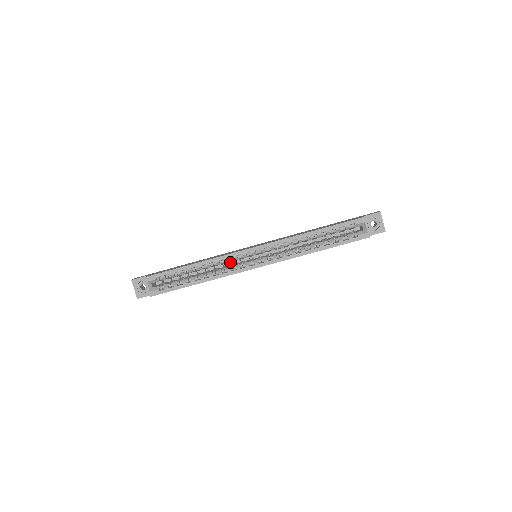
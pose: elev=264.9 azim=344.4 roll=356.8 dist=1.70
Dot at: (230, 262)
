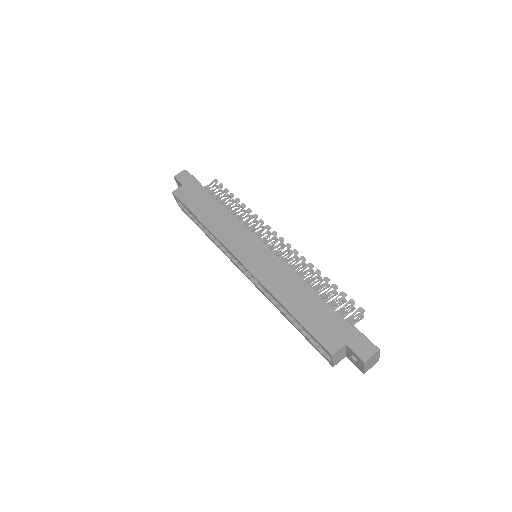
Dot at: occluded
